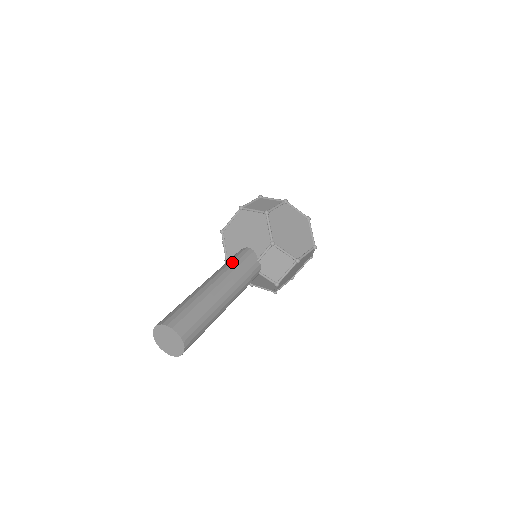
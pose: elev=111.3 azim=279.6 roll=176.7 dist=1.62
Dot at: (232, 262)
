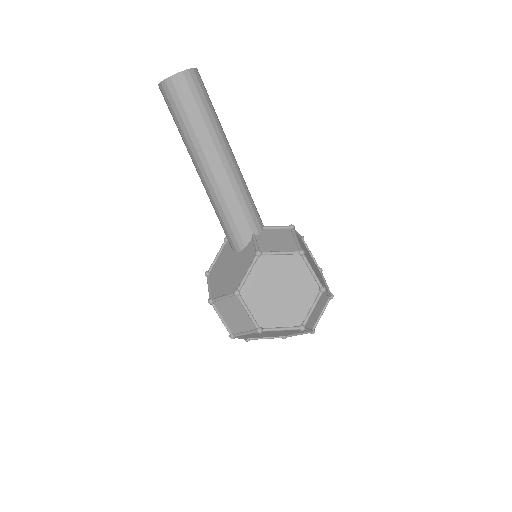
Dot at: occluded
